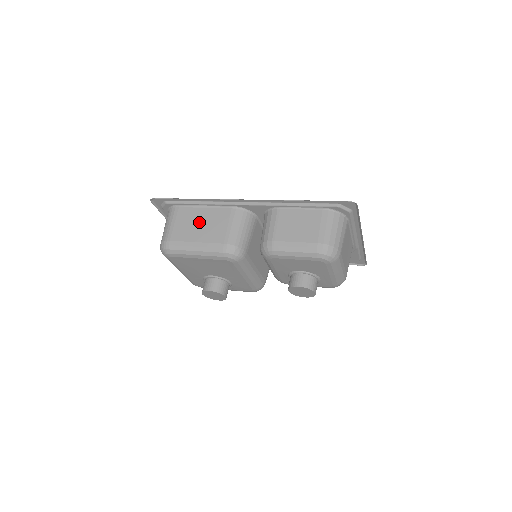
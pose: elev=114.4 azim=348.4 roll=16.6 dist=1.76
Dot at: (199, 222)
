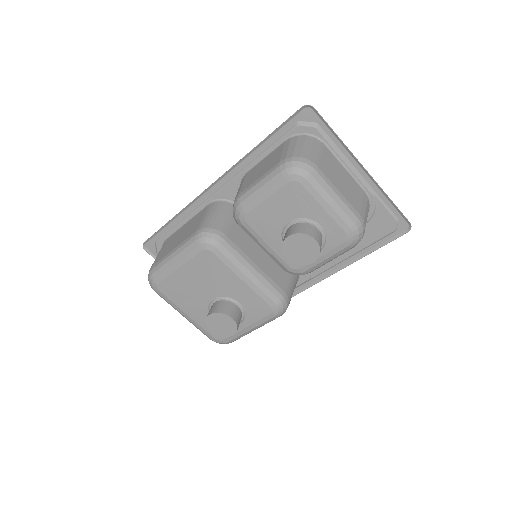
Dot at: (179, 235)
